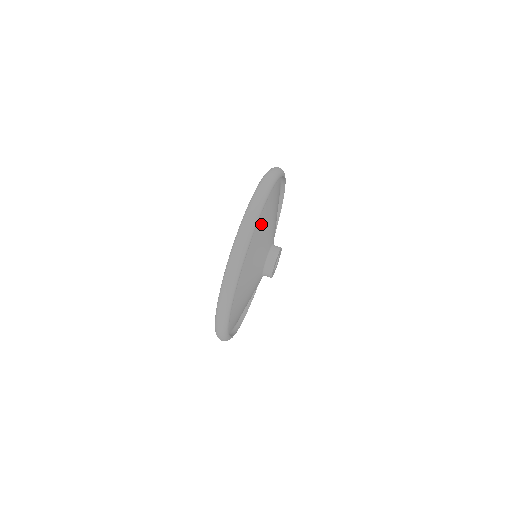
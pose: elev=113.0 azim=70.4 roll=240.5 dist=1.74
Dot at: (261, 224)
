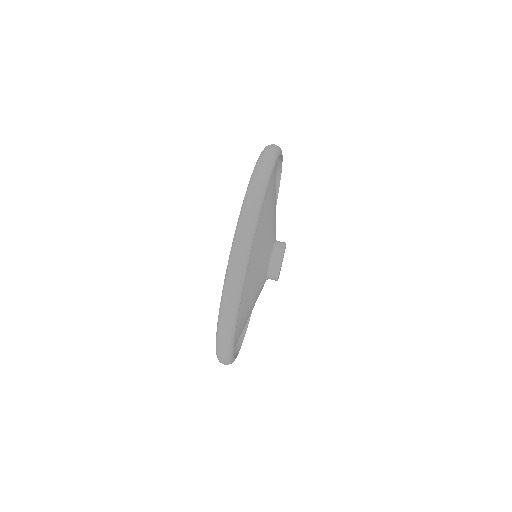
Dot at: (264, 209)
